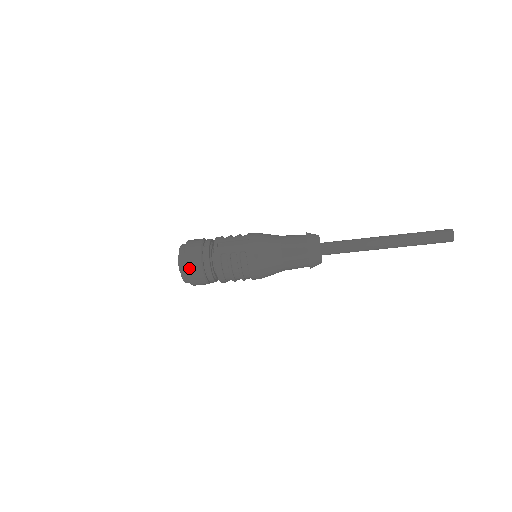
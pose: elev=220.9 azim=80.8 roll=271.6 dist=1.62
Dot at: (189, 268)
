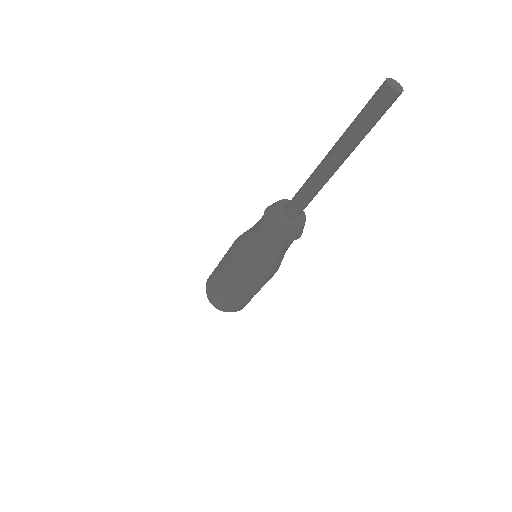
Dot at: (215, 303)
